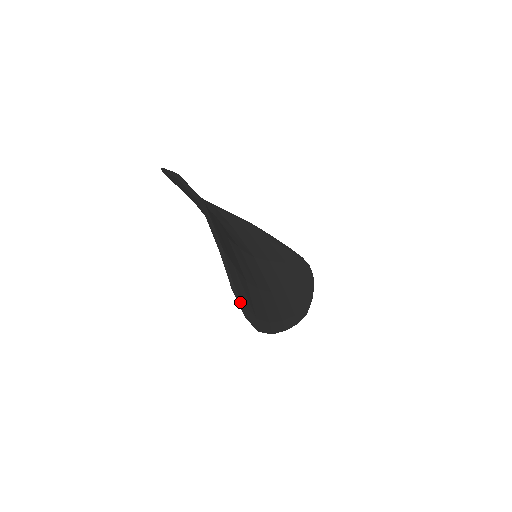
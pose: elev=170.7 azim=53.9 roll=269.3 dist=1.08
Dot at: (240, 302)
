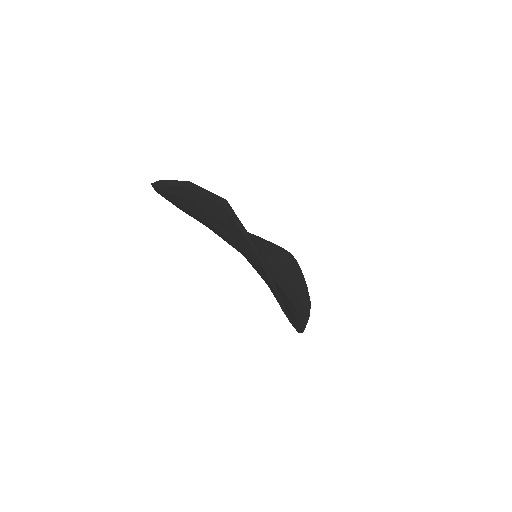
Dot at: (284, 307)
